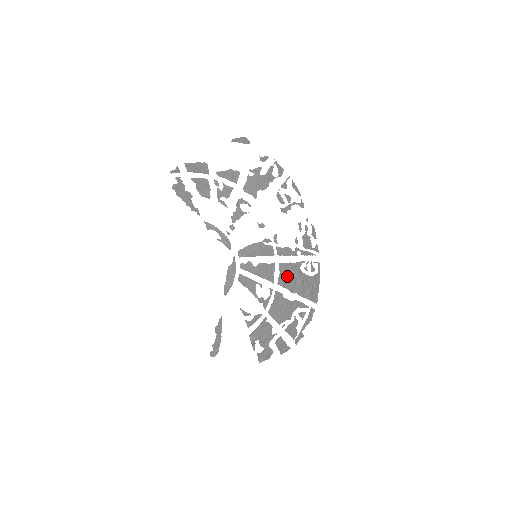
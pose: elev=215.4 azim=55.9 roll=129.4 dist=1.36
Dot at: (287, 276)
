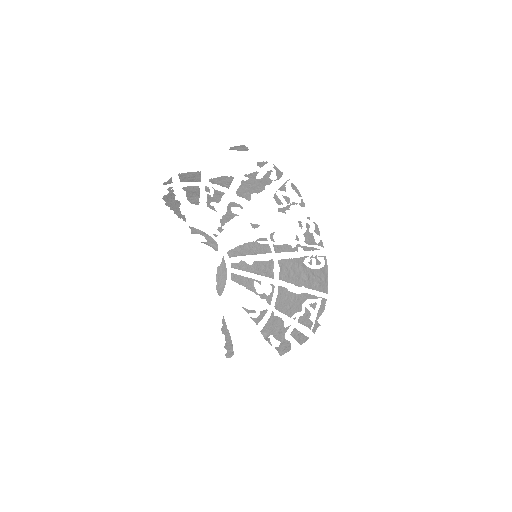
Dot at: (289, 271)
